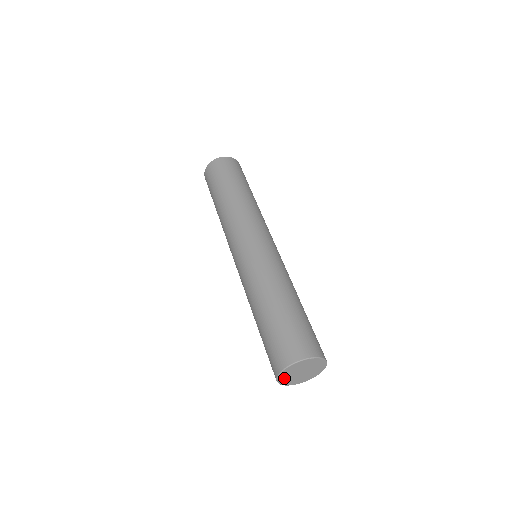
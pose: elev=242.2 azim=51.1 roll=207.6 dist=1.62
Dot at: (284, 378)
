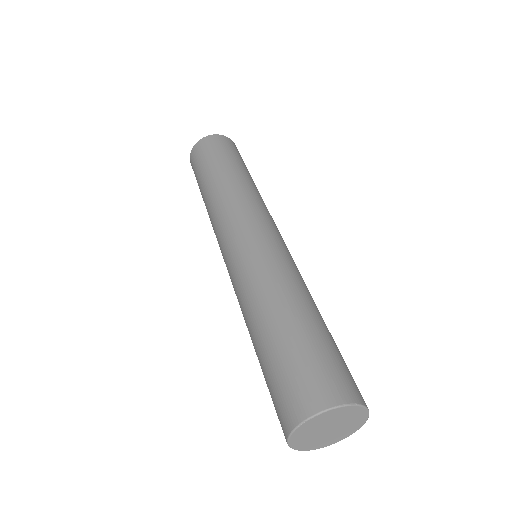
Dot at: (314, 444)
